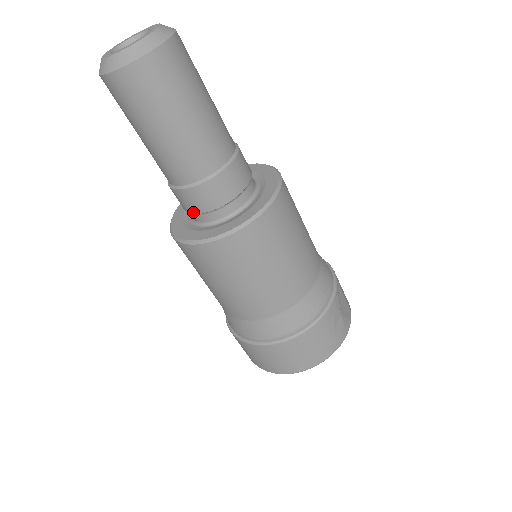
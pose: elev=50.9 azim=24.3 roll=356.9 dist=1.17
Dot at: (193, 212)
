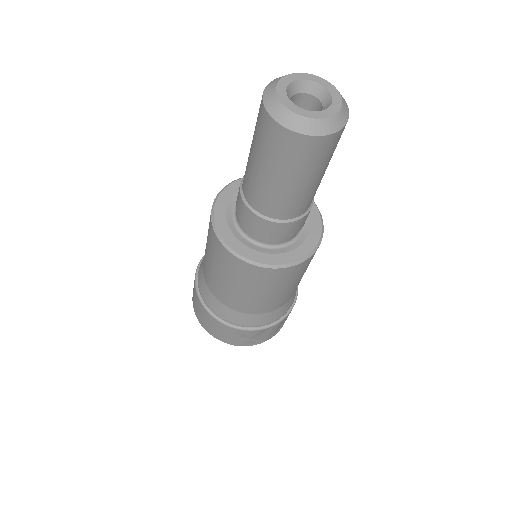
Dot at: (236, 204)
